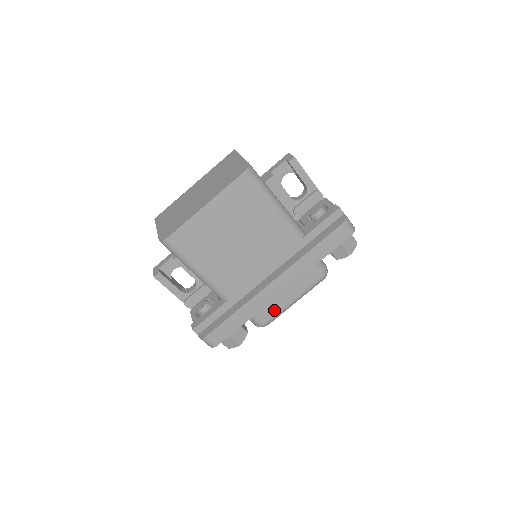
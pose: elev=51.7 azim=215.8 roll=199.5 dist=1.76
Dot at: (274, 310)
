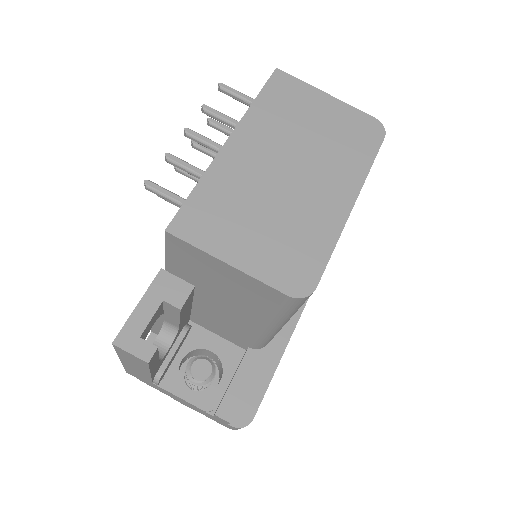
Dot at: occluded
